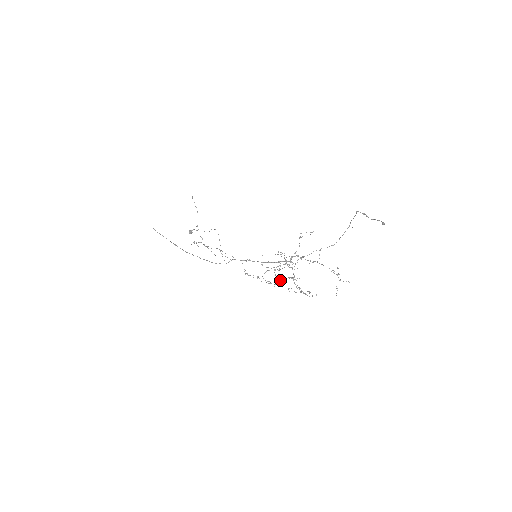
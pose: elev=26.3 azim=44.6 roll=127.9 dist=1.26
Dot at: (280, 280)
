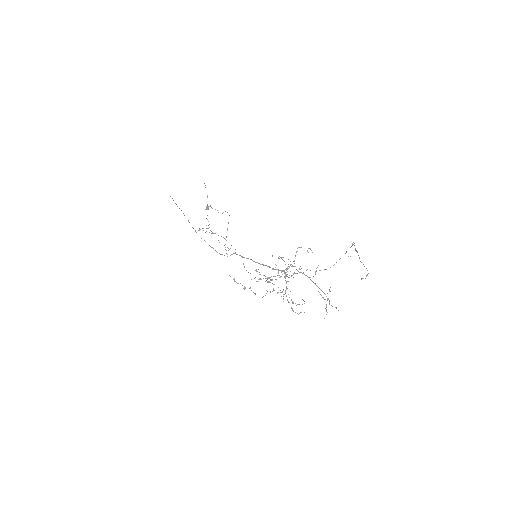
Dot at: (273, 288)
